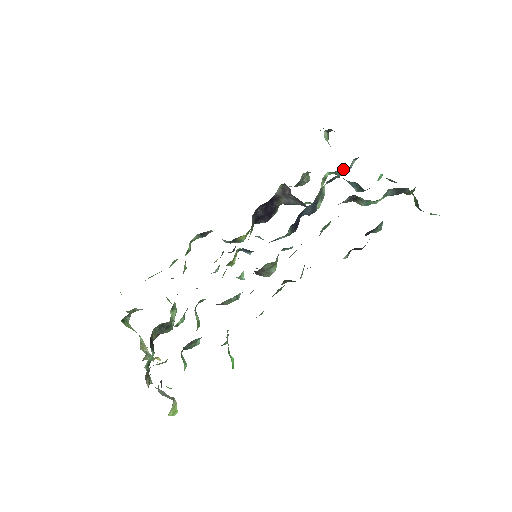
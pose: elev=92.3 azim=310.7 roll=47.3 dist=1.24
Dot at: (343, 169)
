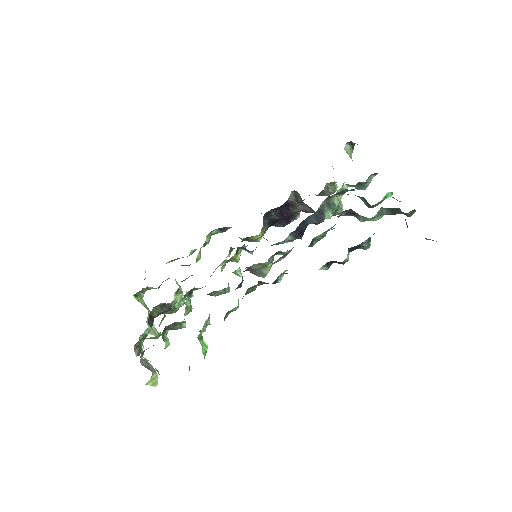
Dot at: (359, 183)
